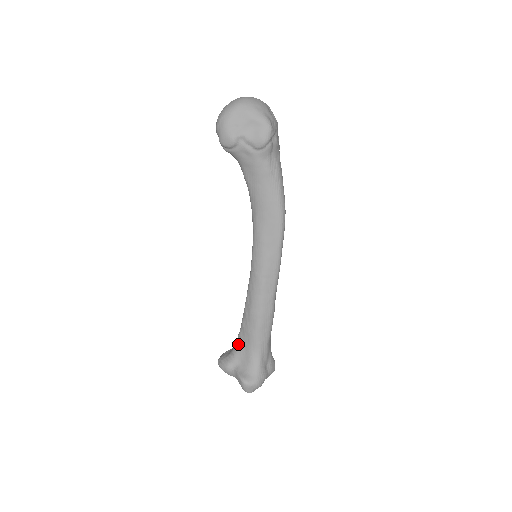
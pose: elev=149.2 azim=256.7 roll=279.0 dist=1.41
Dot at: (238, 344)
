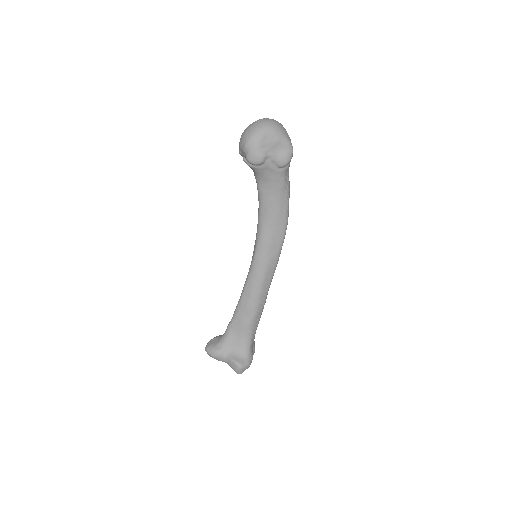
Dot at: (230, 333)
